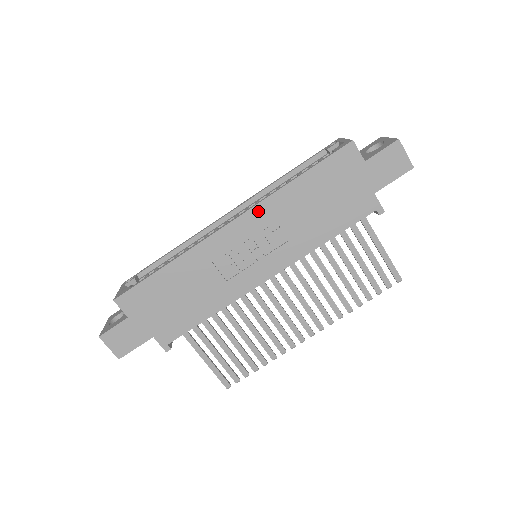
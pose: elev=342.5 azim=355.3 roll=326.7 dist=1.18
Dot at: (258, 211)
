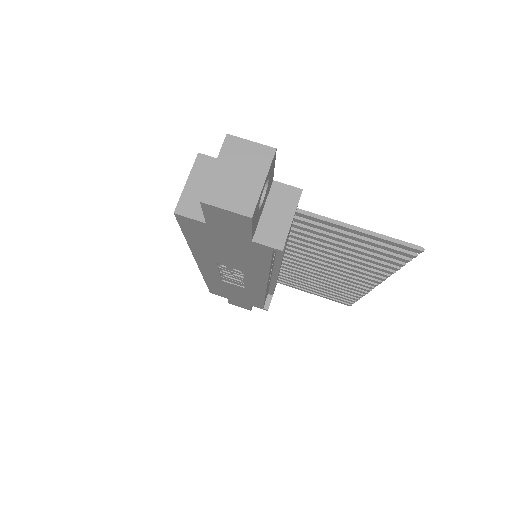
Dot at: (200, 259)
